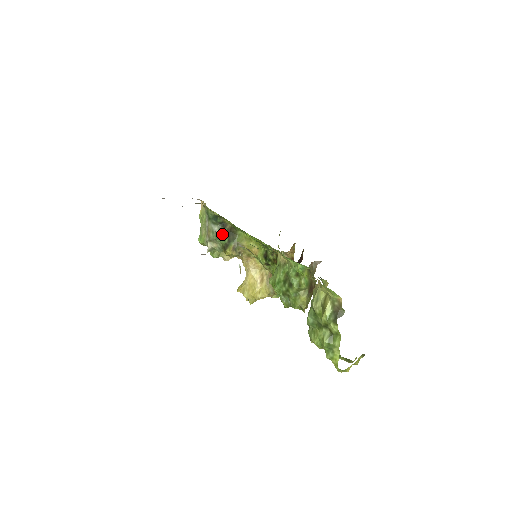
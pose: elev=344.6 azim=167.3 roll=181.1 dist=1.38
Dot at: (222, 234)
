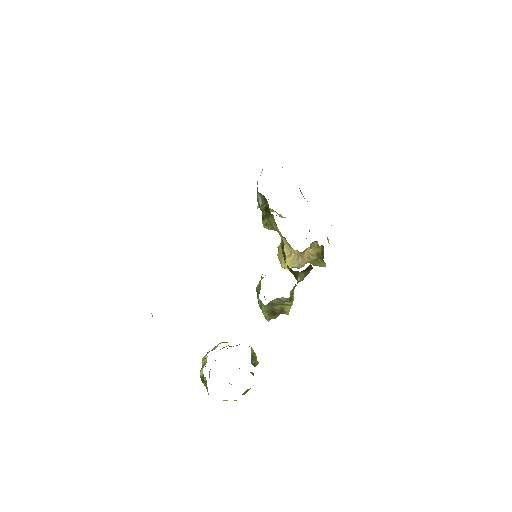
Dot at: (262, 206)
